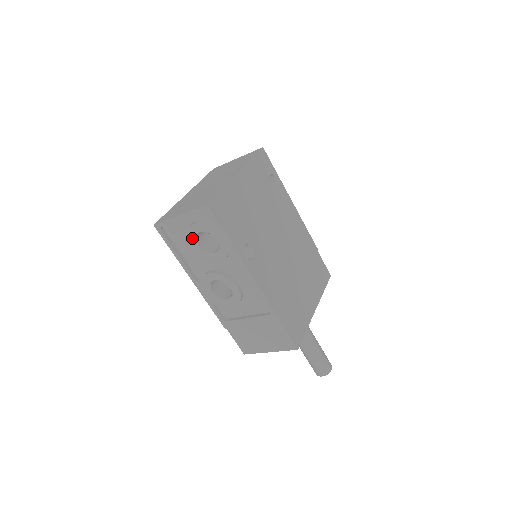
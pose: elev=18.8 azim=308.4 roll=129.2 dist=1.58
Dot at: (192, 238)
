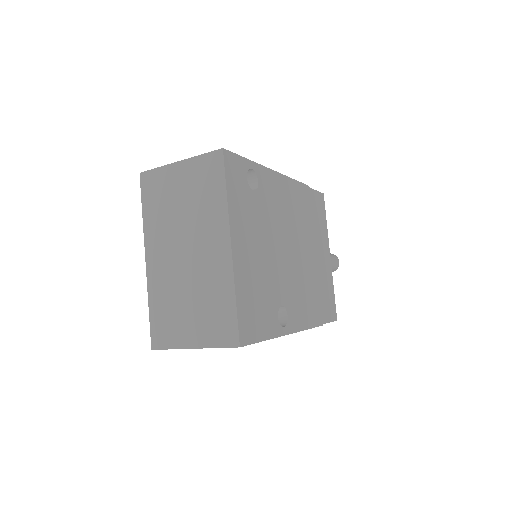
Dot at: occluded
